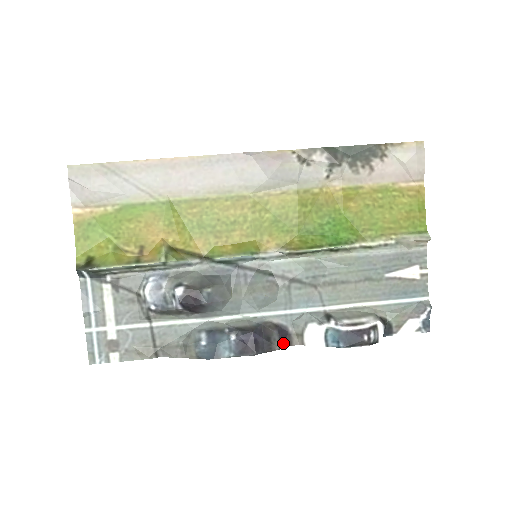
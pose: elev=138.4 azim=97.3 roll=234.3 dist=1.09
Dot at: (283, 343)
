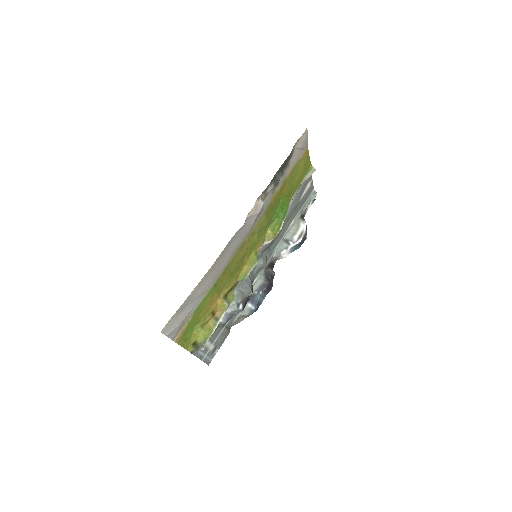
Dot at: (272, 268)
